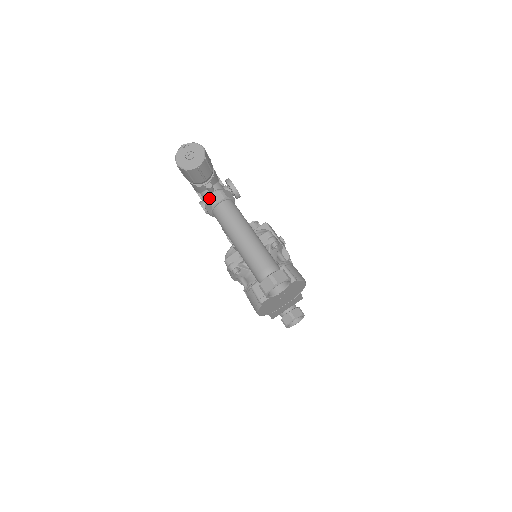
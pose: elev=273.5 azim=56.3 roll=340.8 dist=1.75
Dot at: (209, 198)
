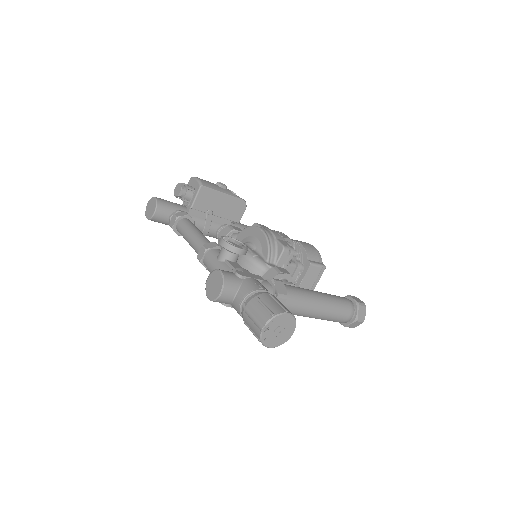
Dot at: occluded
